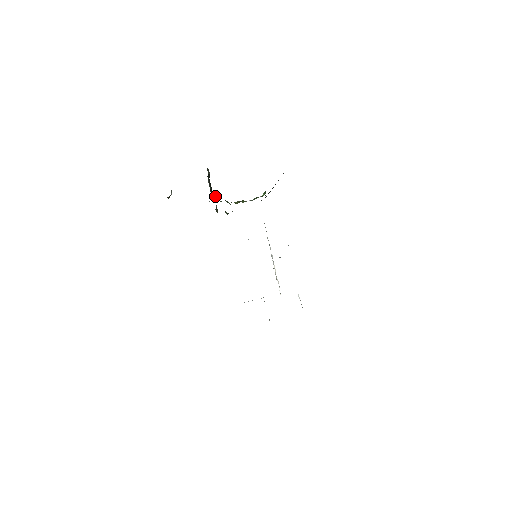
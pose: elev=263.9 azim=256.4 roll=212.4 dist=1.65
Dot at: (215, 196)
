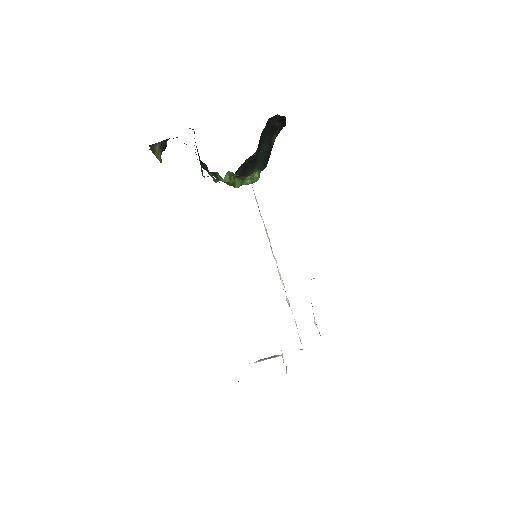
Dot at: (204, 167)
